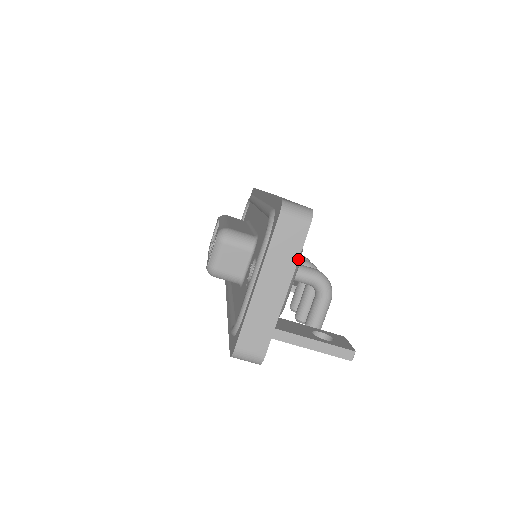
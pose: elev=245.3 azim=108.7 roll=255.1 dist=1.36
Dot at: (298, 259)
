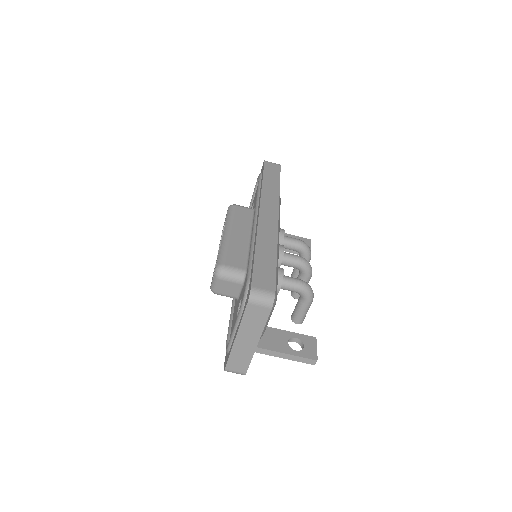
Dot at: occluded
